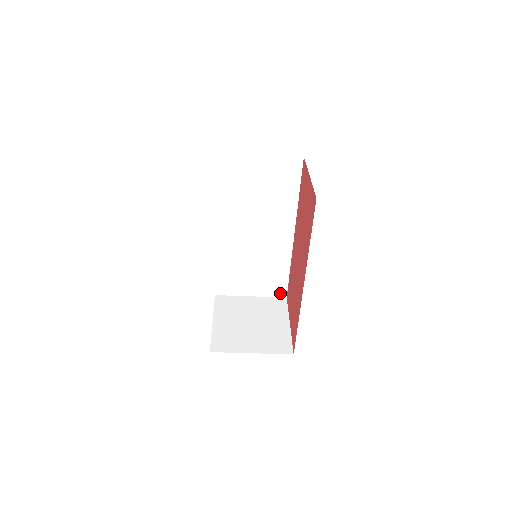
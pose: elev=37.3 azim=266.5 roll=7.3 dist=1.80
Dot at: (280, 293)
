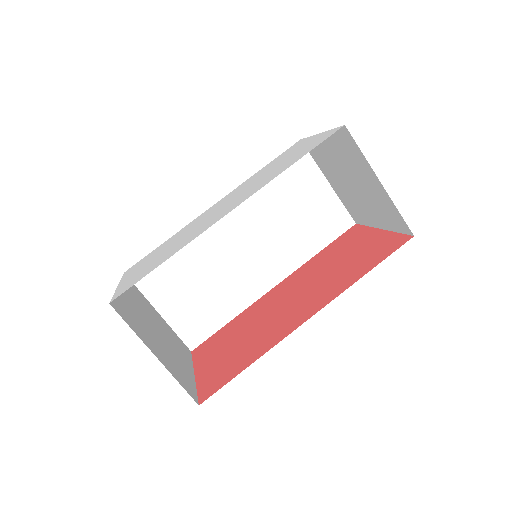
Dot at: (191, 339)
